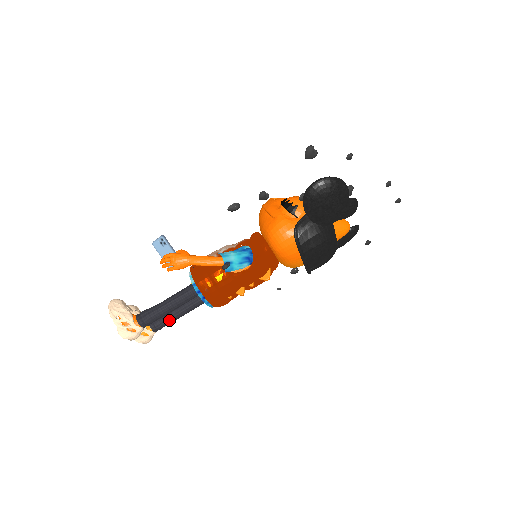
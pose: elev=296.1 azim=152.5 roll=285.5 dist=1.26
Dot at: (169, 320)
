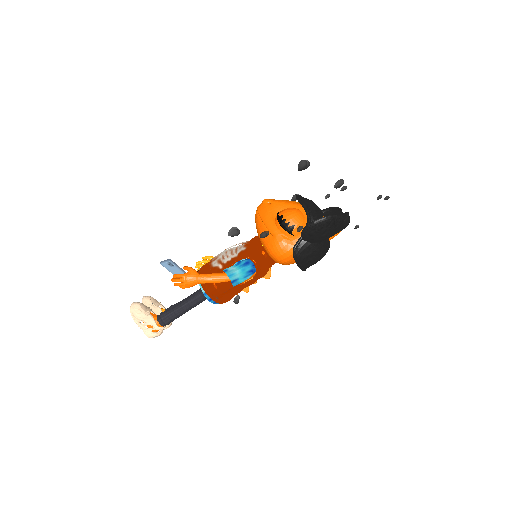
Dot at: occluded
